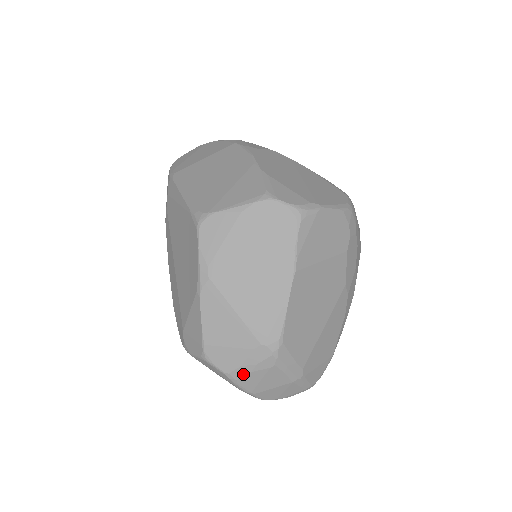
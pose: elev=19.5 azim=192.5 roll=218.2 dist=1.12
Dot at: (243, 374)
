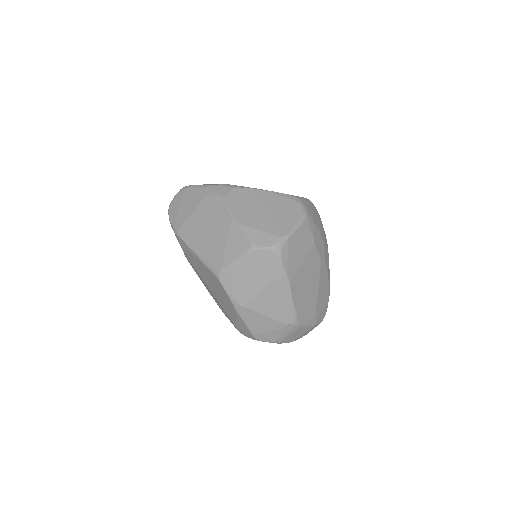
Dot at: (282, 339)
